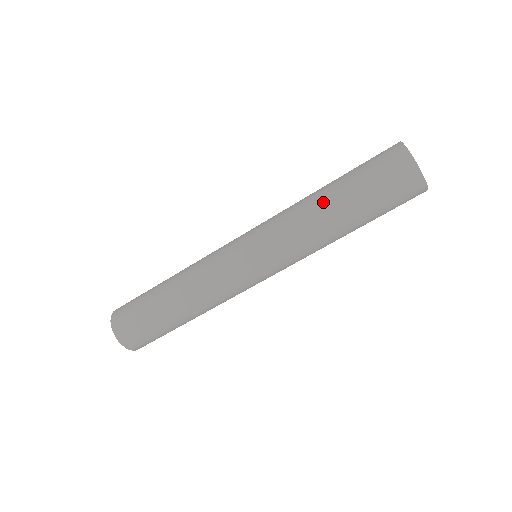
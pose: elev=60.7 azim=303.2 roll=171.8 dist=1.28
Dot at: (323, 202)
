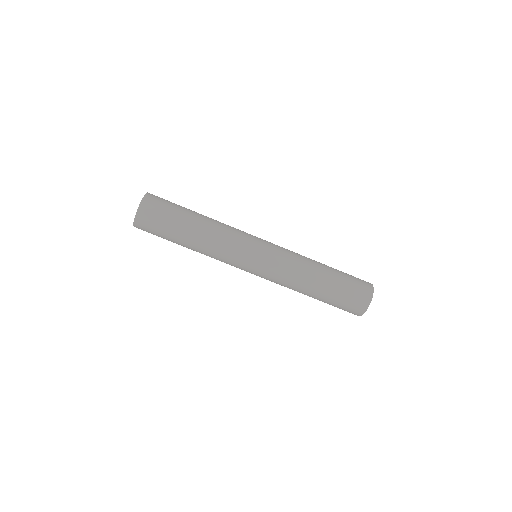
Dot at: (320, 267)
